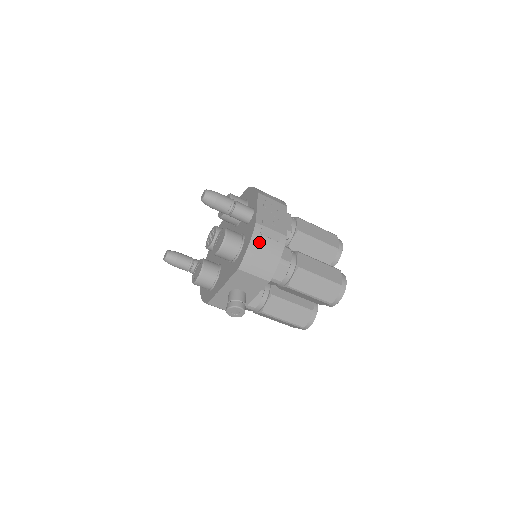
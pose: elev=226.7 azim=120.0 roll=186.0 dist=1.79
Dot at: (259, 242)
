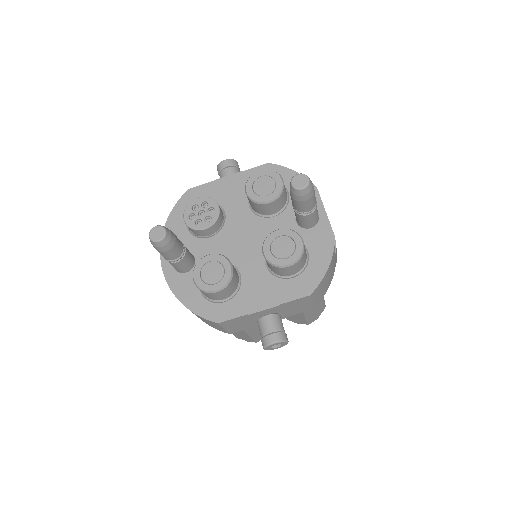
Dot at: (332, 263)
